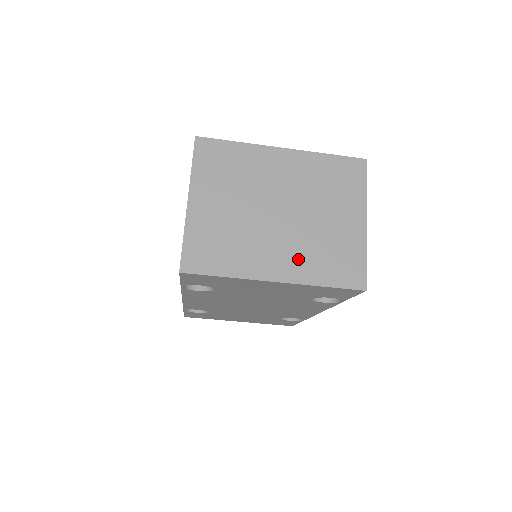
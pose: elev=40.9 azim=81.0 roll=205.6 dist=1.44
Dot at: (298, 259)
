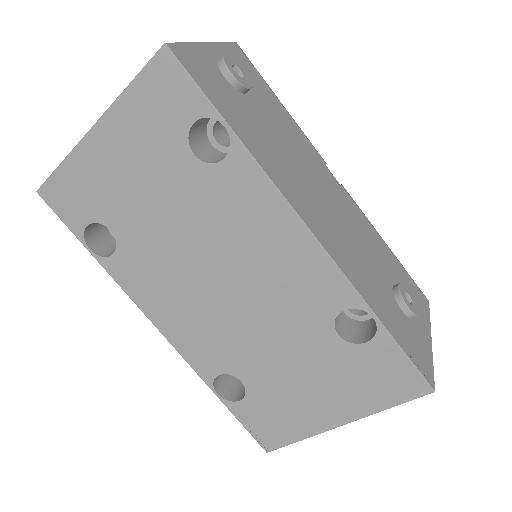
Dot at: occluded
